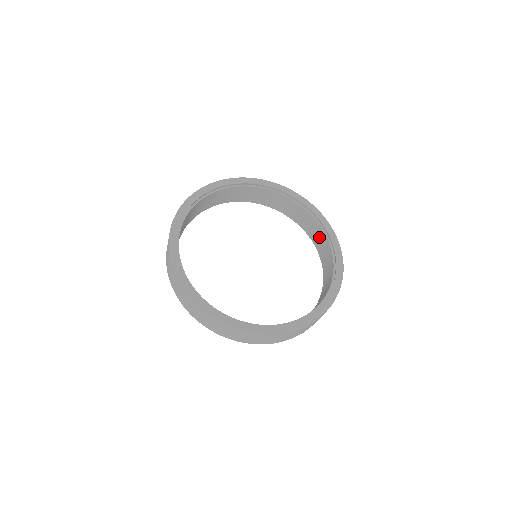
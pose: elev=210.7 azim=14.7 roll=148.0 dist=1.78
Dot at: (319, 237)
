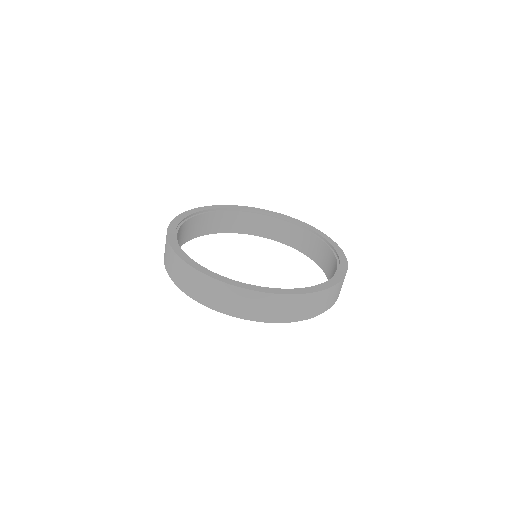
Dot at: (295, 235)
